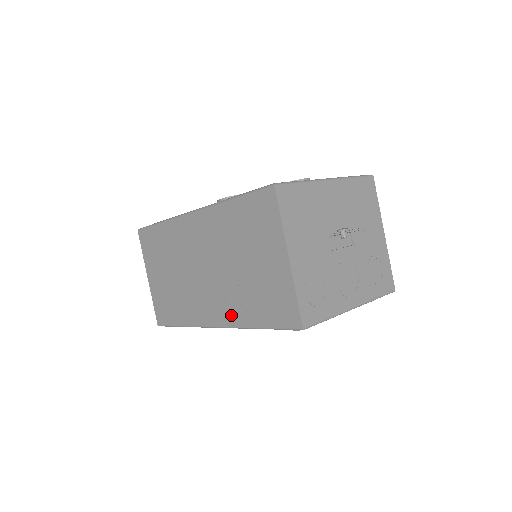
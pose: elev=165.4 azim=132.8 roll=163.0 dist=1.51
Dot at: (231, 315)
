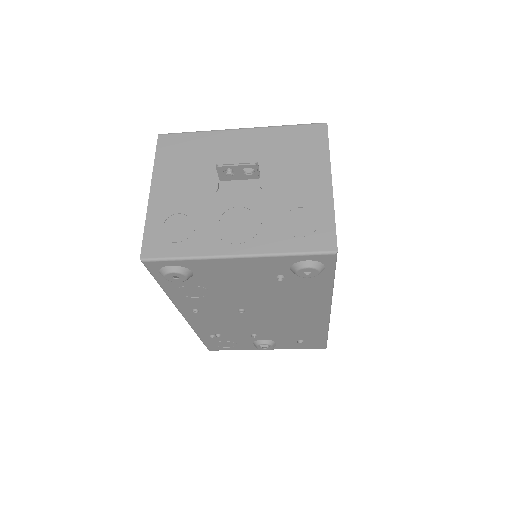
Dot at: occluded
